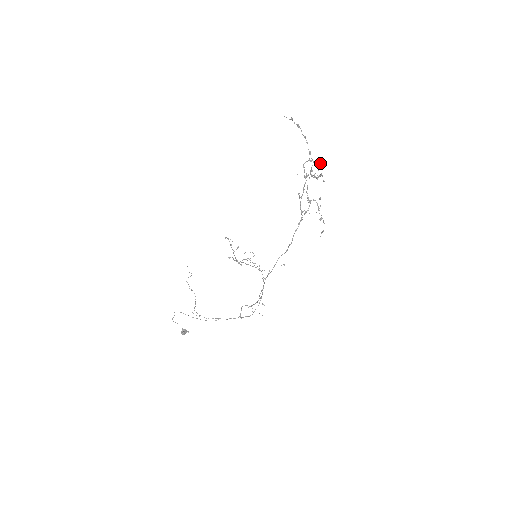
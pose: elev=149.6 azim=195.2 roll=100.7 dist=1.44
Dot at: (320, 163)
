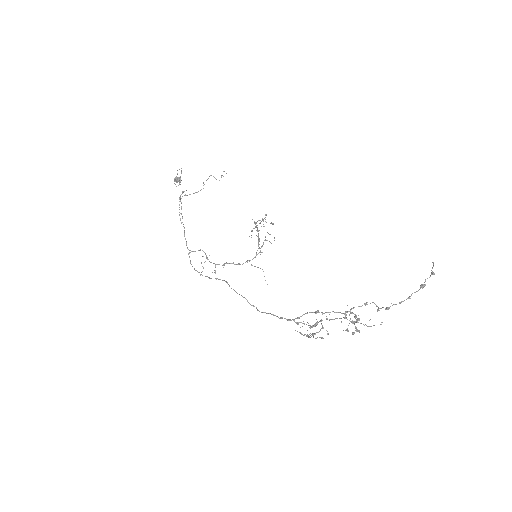
Dot at: occluded
